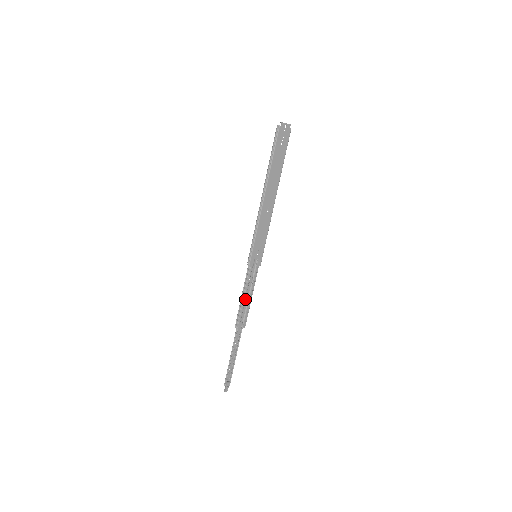
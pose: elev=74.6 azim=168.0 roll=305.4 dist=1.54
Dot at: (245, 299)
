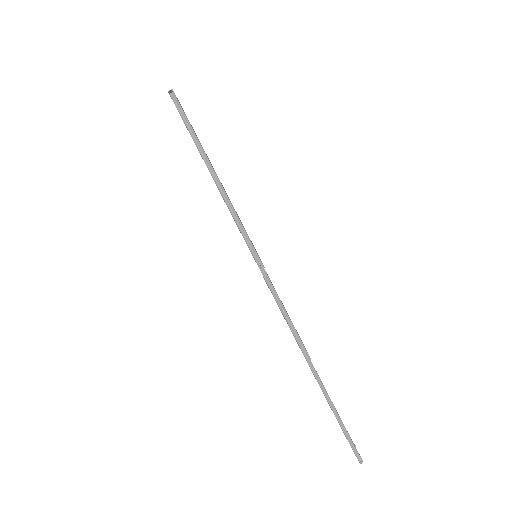
Dot at: (287, 317)
